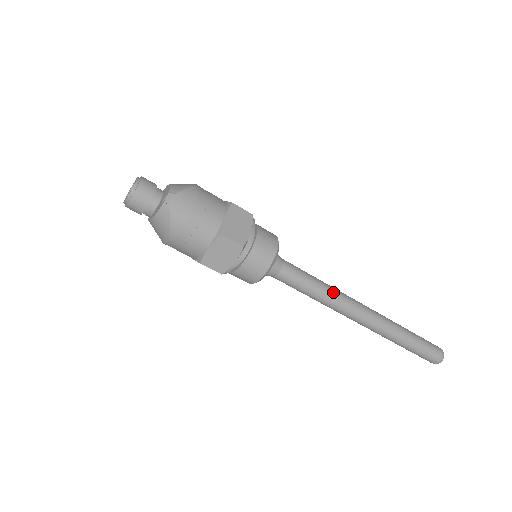
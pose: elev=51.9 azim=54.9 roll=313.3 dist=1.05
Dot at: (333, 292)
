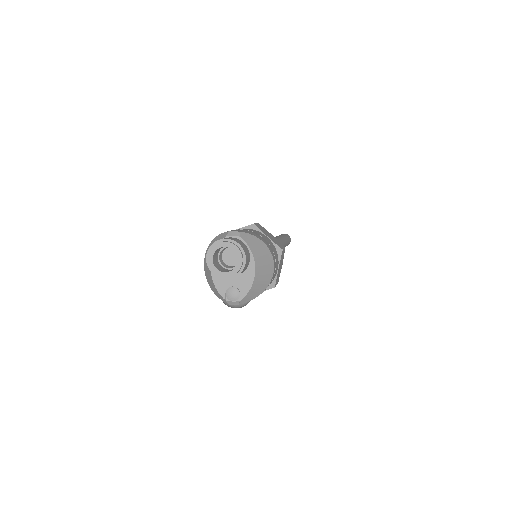
Dot at: occluded
